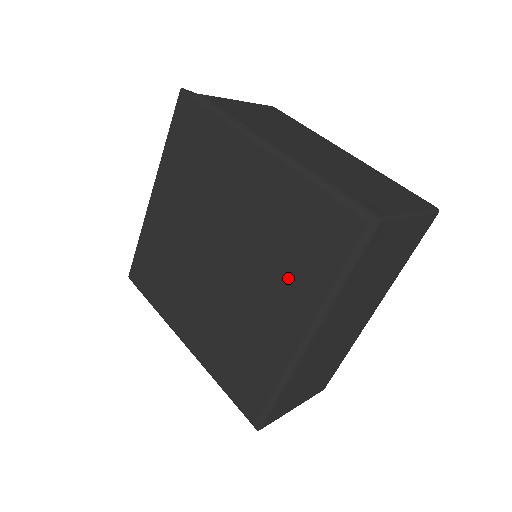
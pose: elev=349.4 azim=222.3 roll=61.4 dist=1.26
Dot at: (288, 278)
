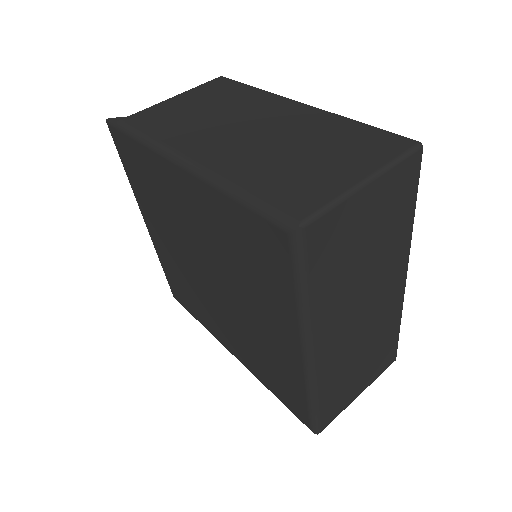
Dot at: (262, 296)
